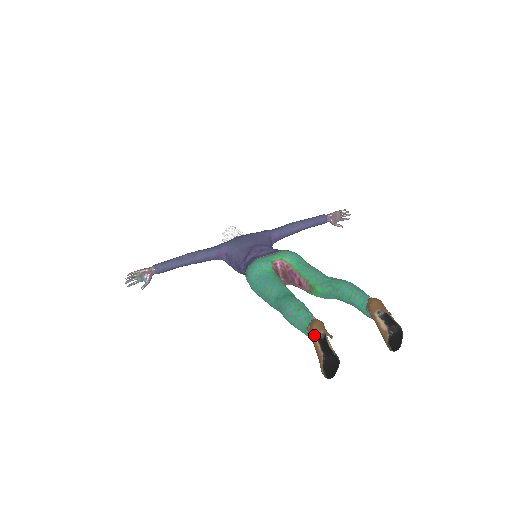
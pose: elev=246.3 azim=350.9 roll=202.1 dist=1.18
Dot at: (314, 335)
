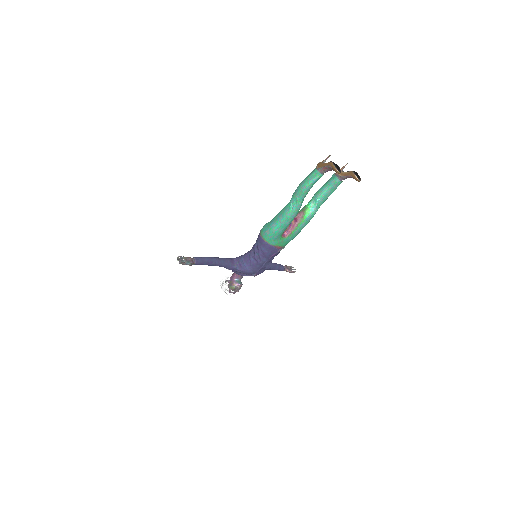
Dot at: (321, 163)
